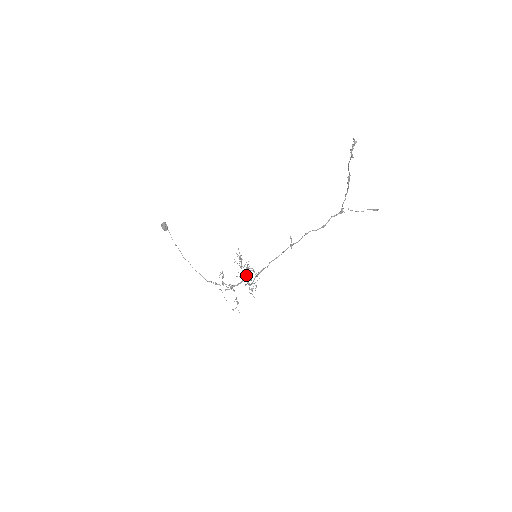
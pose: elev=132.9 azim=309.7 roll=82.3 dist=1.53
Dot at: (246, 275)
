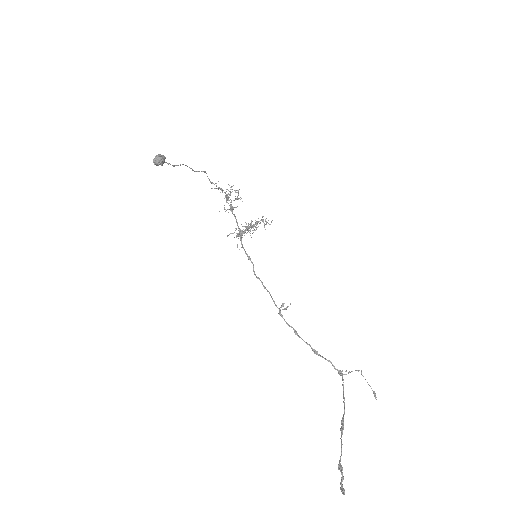
Dot at: occluded
